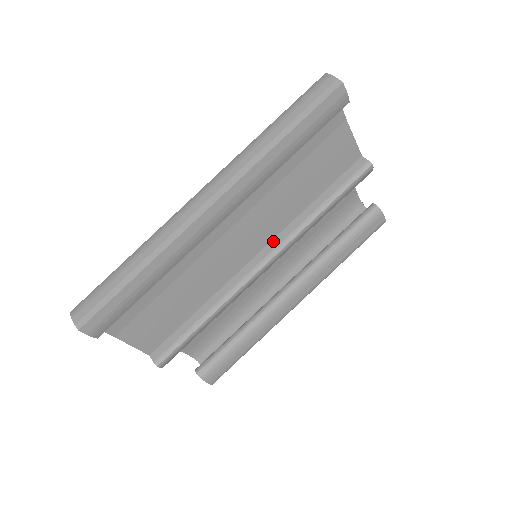
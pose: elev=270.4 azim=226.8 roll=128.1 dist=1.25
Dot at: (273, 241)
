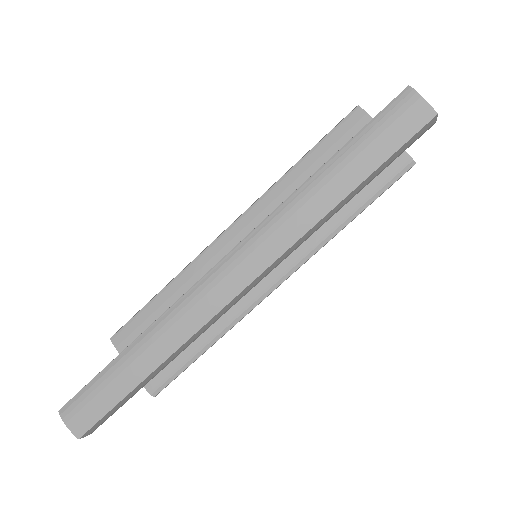
Dot at: (287, 258)
